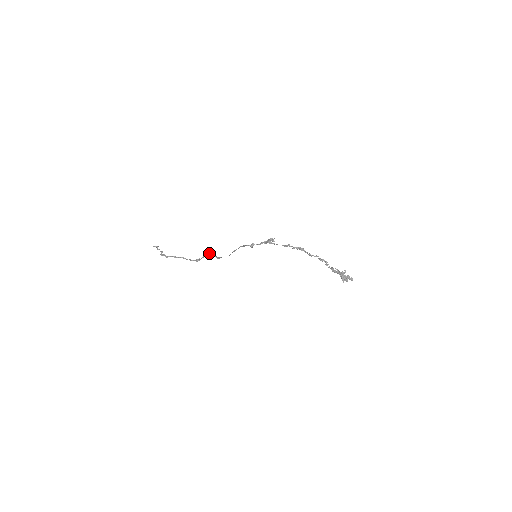
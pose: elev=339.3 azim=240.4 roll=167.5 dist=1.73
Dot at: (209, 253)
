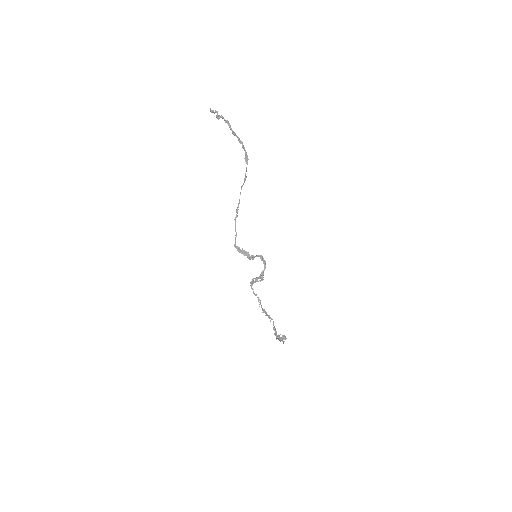
Dot at: (240, 193)
